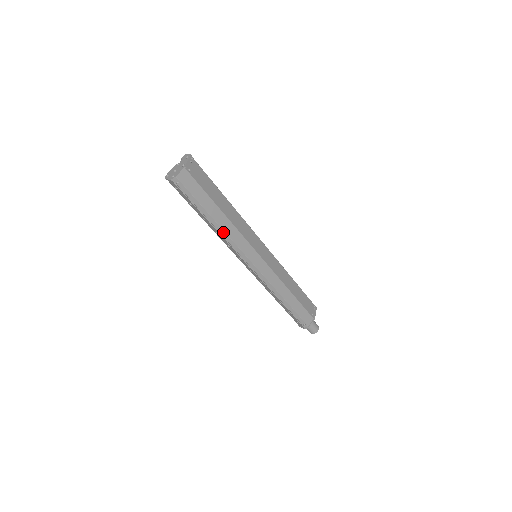
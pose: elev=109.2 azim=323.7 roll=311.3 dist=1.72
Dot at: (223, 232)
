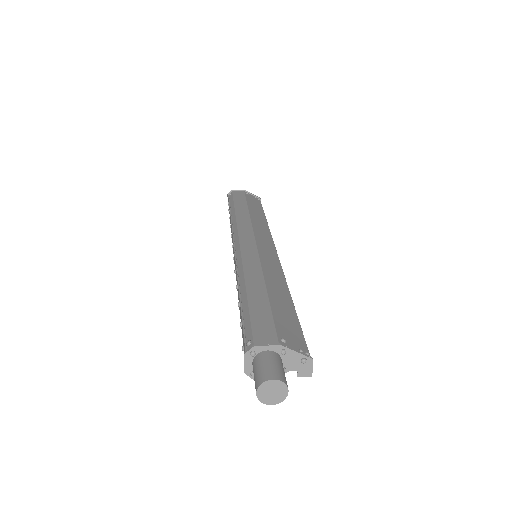
Dot at: (235, 218)
